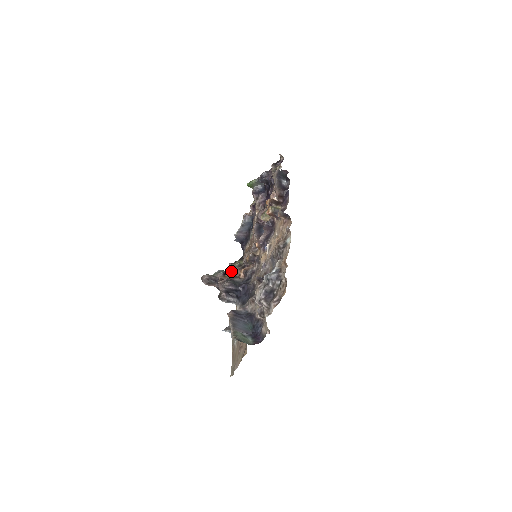
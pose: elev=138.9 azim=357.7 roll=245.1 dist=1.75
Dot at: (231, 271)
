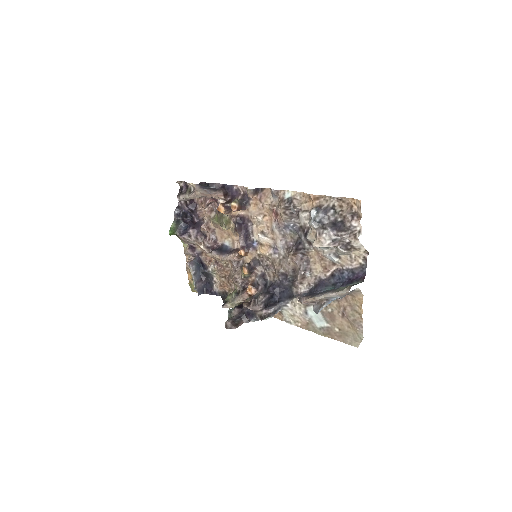
Dot at: occluded
